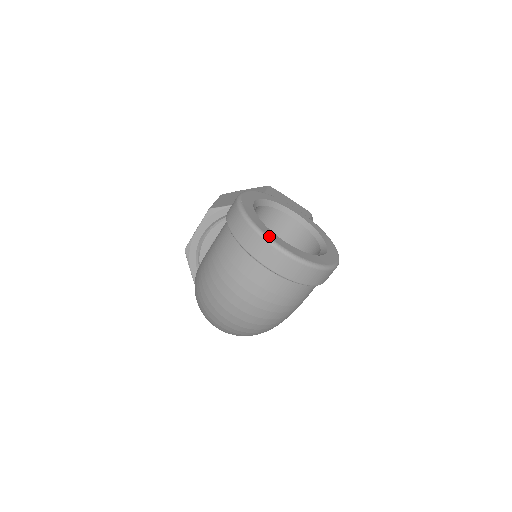
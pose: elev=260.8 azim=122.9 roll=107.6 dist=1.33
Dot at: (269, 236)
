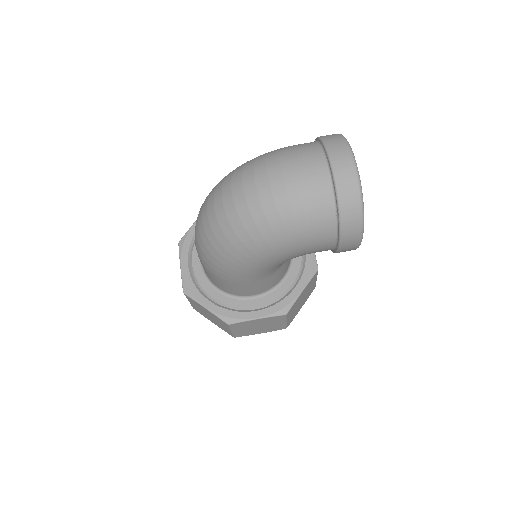
Dot at: (350, 147)
